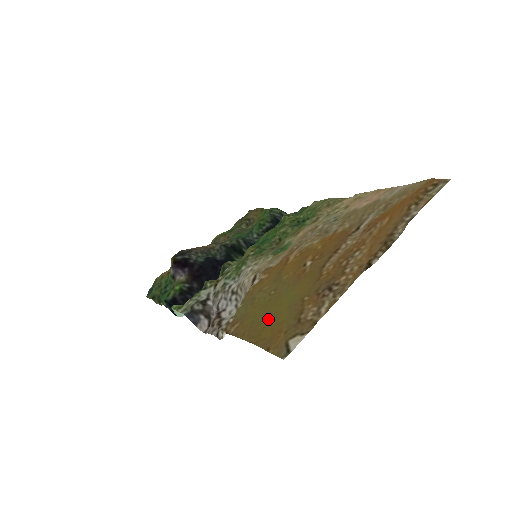
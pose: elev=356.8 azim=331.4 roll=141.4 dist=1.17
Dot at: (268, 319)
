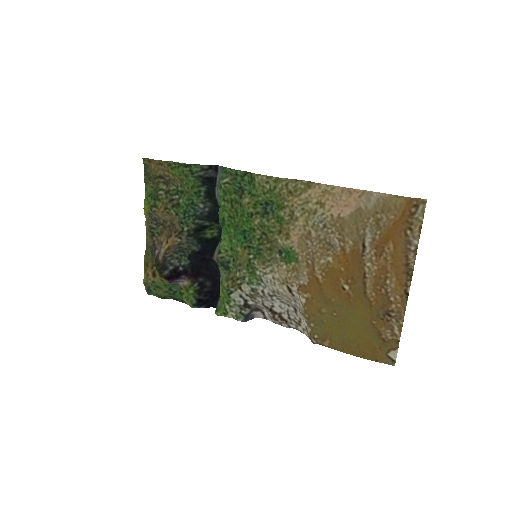
Dot at: (355, 339)
